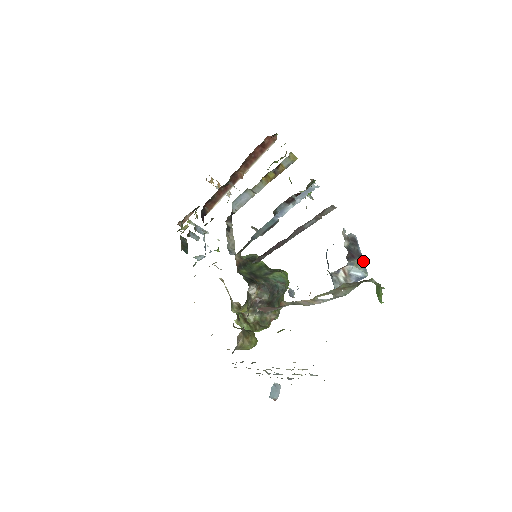
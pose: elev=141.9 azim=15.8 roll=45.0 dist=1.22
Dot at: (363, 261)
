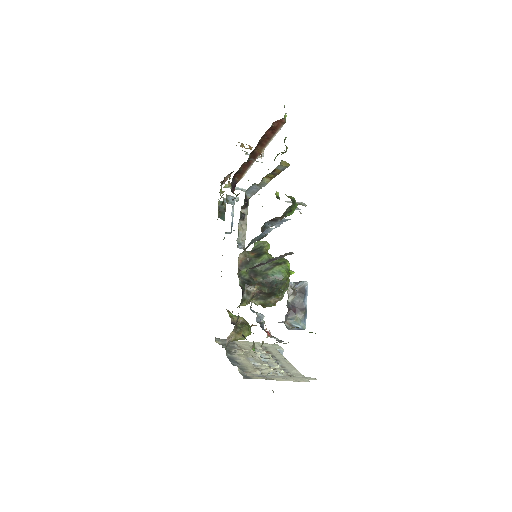
Dot at: (304, 315)
